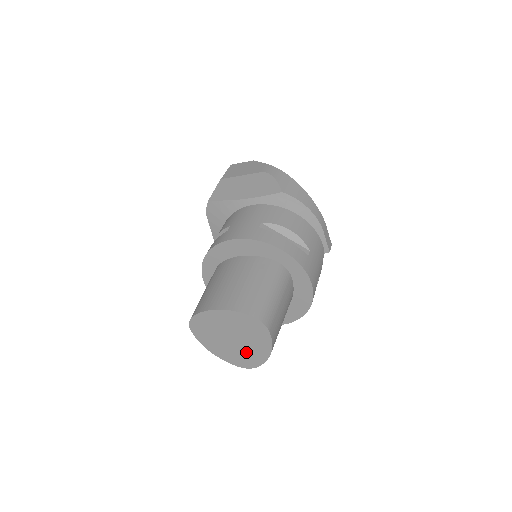
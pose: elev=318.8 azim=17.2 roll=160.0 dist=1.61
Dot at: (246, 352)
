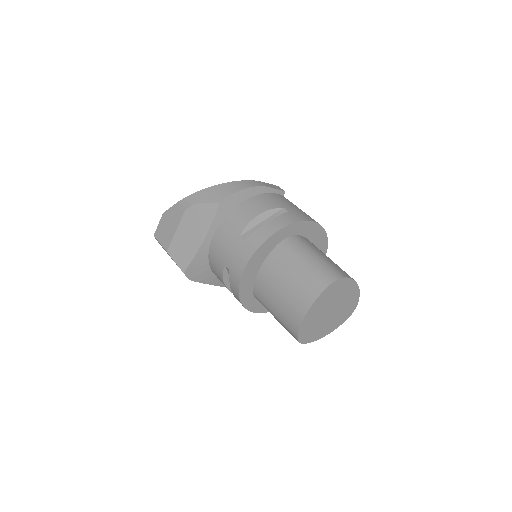
Dot at: (345, 306)
